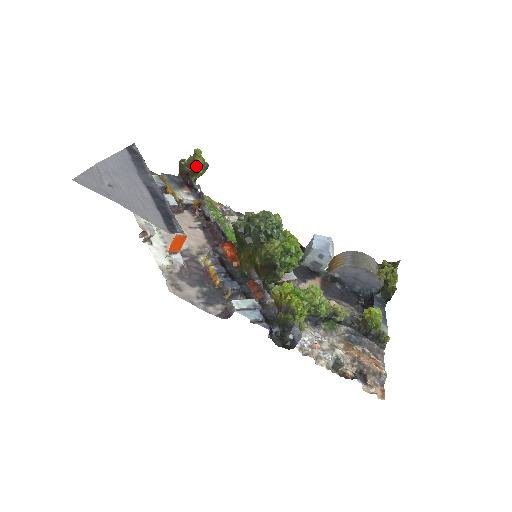
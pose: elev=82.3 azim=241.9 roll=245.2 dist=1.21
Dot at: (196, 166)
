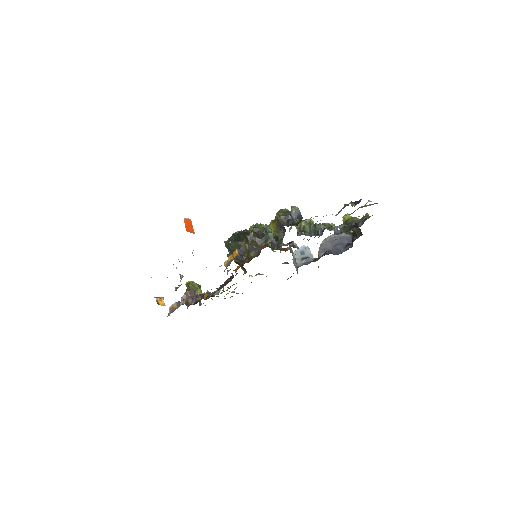
Dot at: (192, 286)
